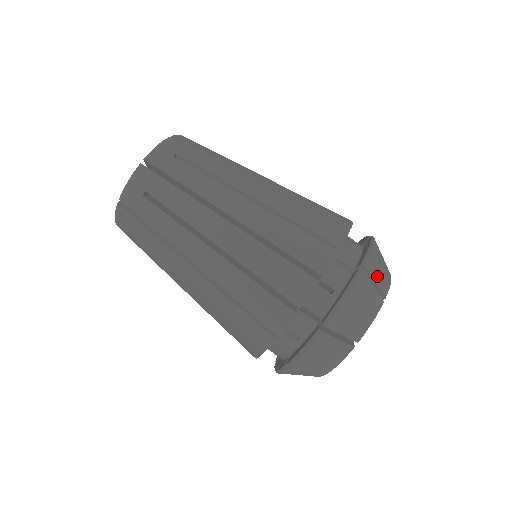
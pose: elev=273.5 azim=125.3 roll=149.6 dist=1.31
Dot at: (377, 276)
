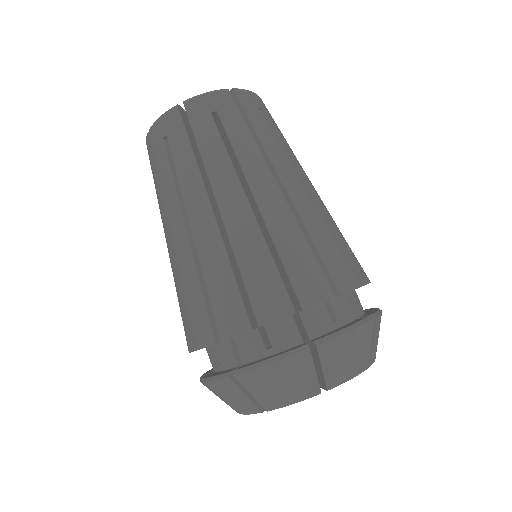
Dot at: (376, 338)
